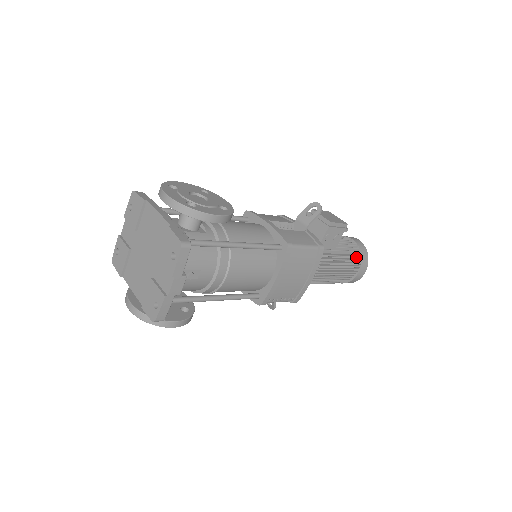
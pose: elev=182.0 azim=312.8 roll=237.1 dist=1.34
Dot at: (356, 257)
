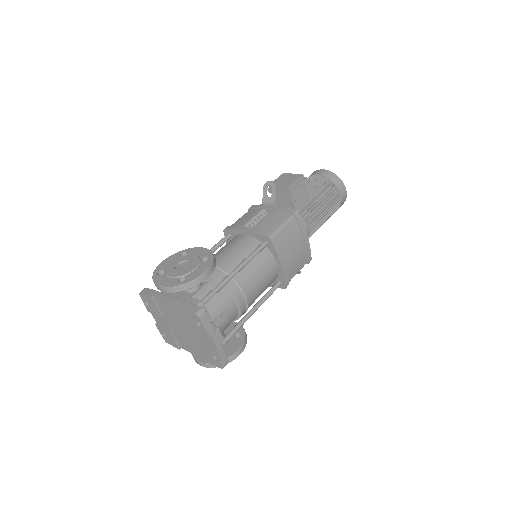
Dot at: (330, 187)
